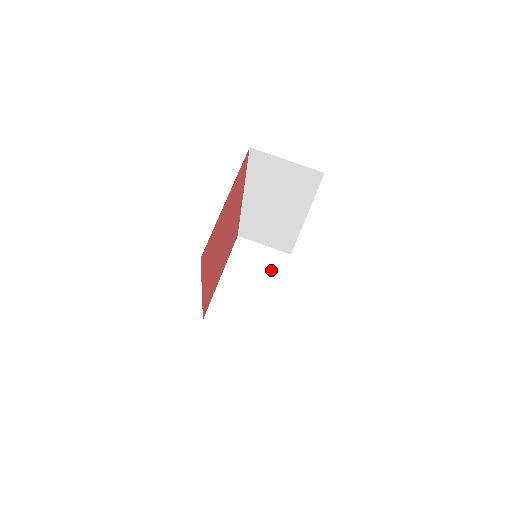
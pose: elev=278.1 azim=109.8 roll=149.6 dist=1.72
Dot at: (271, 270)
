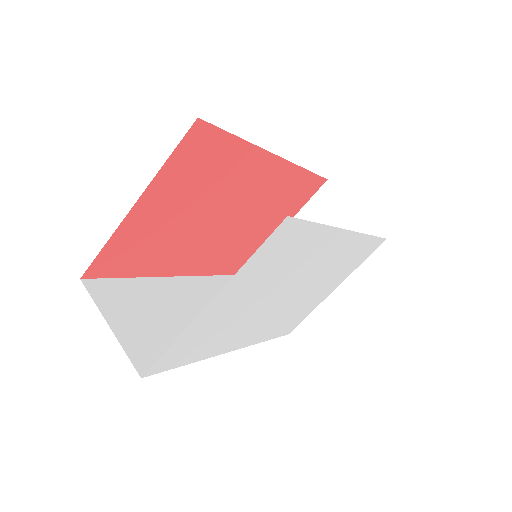
Dot at: occluded
